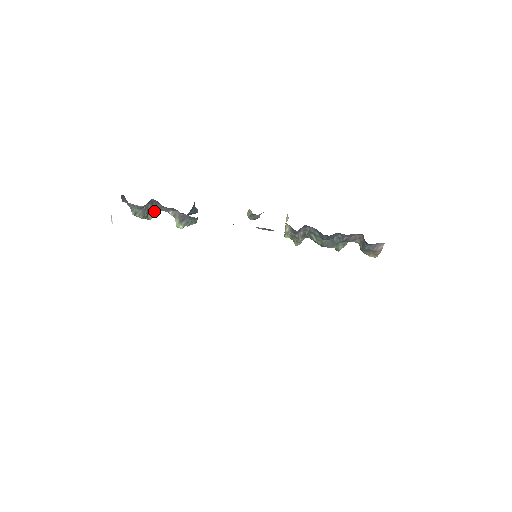
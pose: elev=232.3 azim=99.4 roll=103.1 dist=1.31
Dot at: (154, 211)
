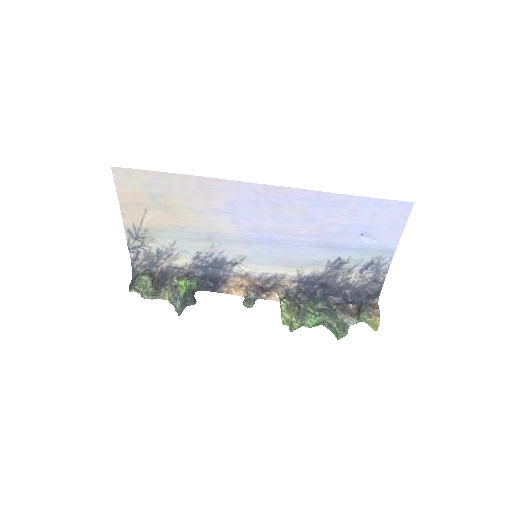
Dot at: (157, 288)
